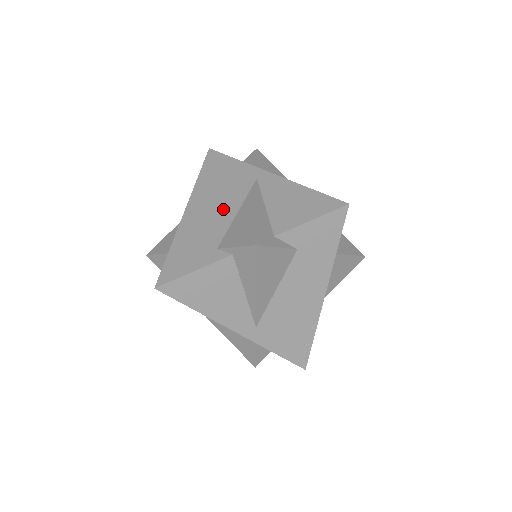
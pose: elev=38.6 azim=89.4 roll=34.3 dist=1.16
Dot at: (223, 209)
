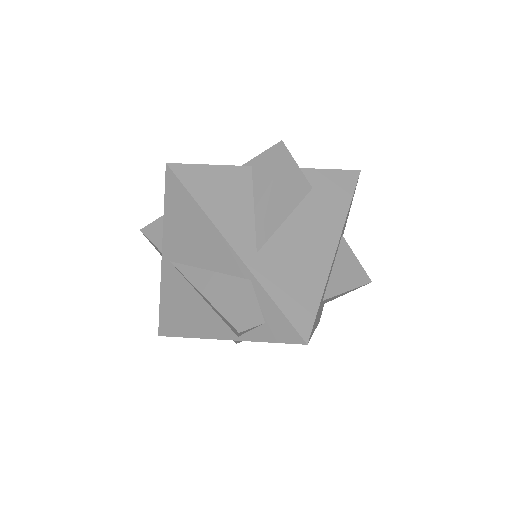
Dot at: occluded
